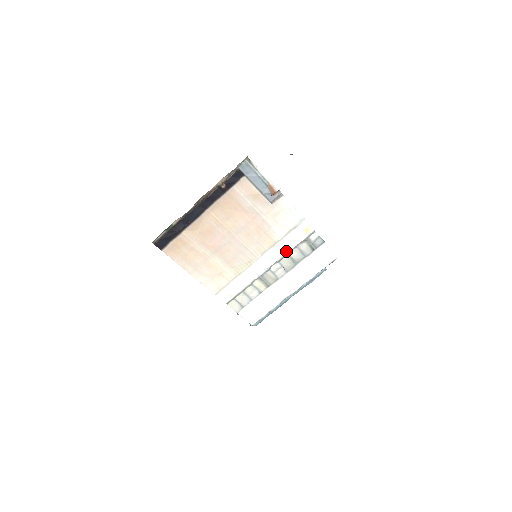
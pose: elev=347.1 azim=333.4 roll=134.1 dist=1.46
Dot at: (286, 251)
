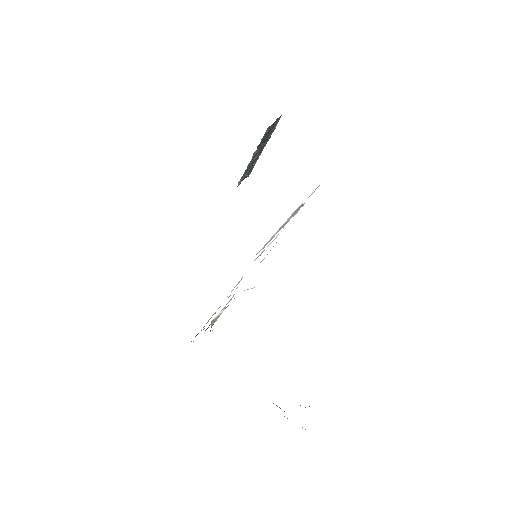
Dot at: occluded
